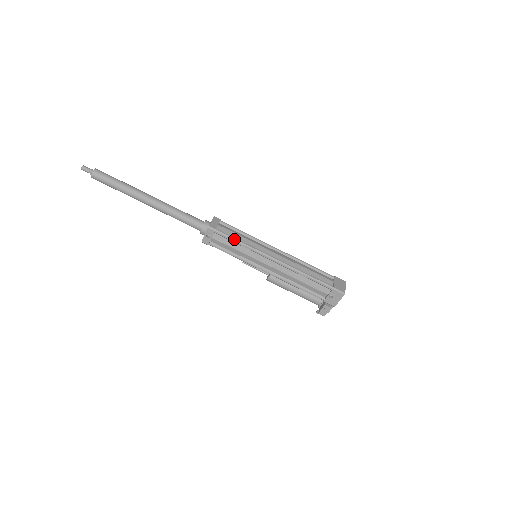
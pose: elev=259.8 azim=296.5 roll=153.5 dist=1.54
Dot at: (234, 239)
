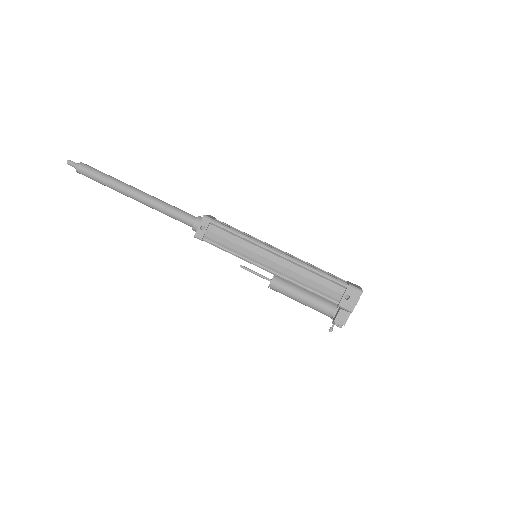
Dot at: (232, 229)
